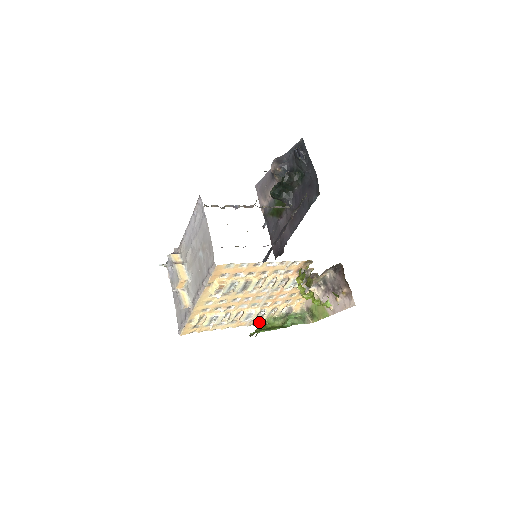
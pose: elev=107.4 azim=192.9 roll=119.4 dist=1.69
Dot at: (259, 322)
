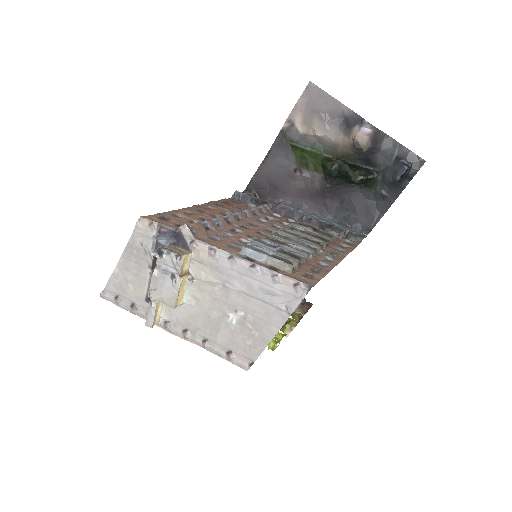
Dot at: occluded
